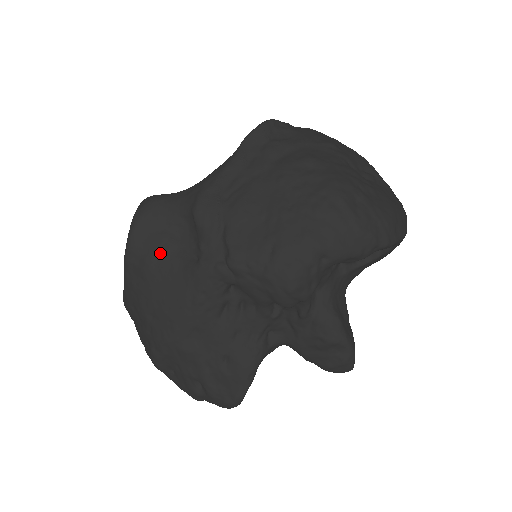
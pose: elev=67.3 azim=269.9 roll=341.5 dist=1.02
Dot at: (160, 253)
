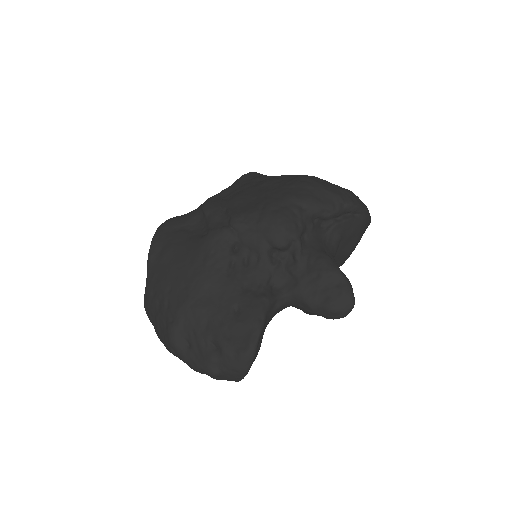
Dot at: (177, 241)
